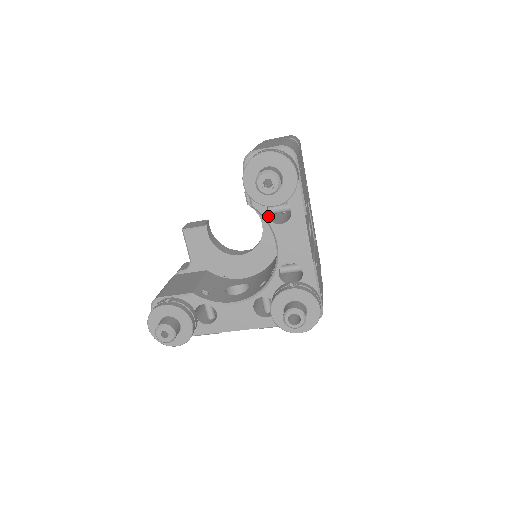
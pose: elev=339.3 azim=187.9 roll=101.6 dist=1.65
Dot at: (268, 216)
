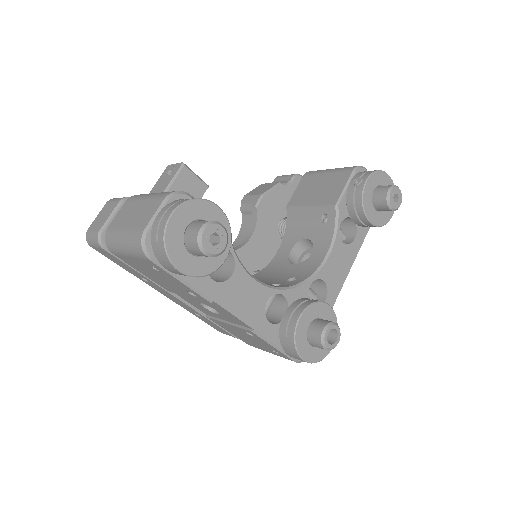
Dot at: (336, 226)
